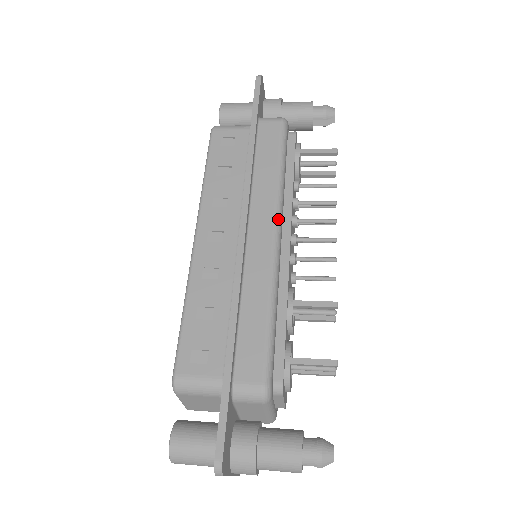
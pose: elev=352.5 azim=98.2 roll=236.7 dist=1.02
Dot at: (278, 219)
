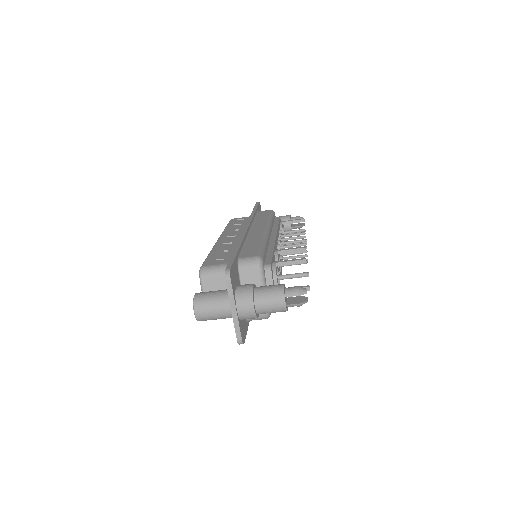
Dot at: (268, 226)
